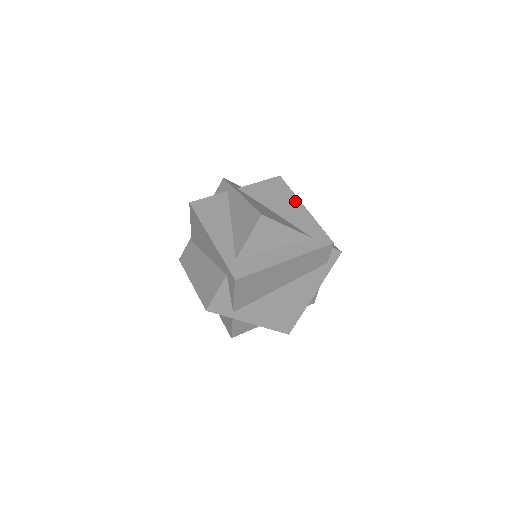
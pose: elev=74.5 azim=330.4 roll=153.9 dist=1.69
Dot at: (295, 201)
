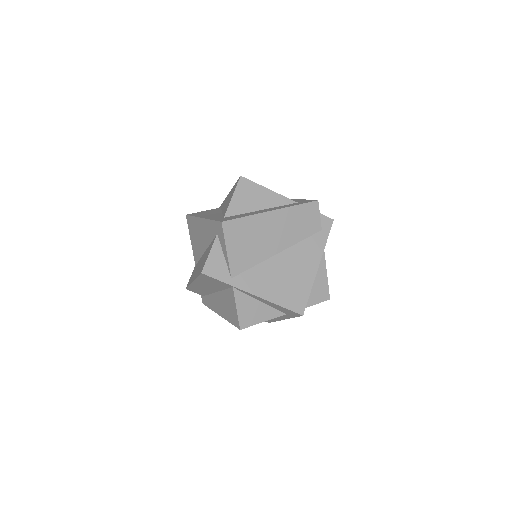
Dot at: occluded
